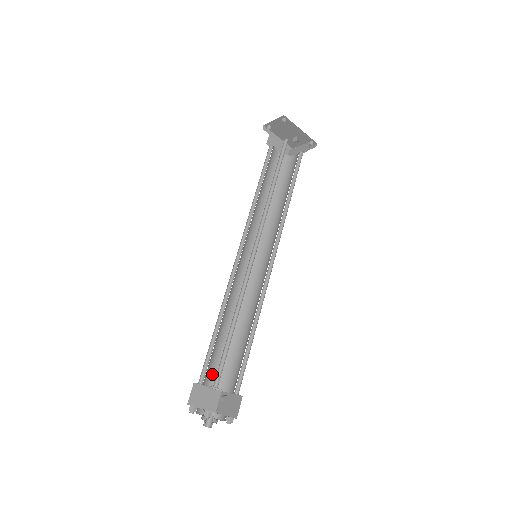
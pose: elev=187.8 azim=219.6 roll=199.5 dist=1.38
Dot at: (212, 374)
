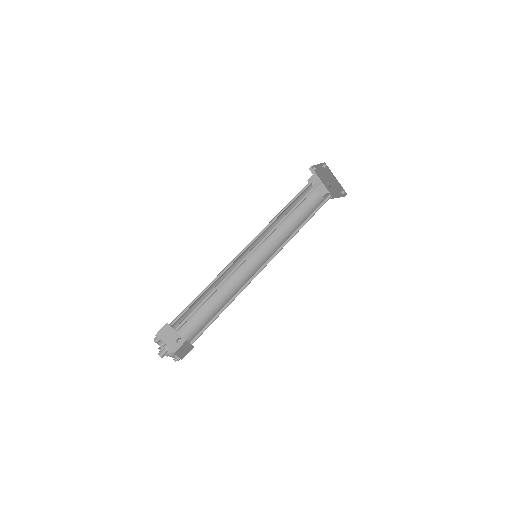
Dot at: occluded
